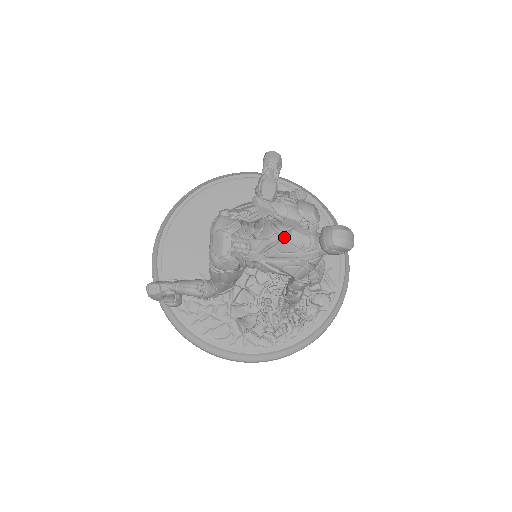
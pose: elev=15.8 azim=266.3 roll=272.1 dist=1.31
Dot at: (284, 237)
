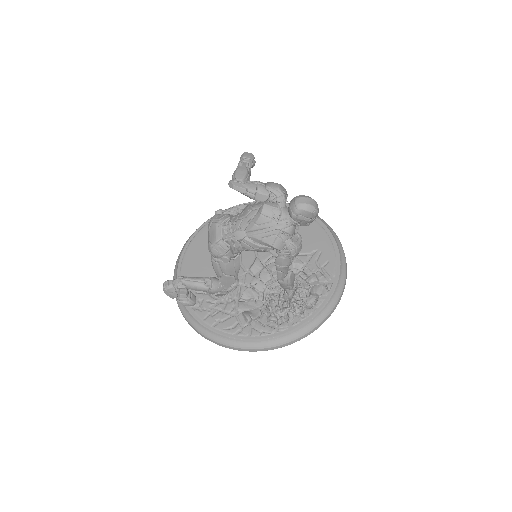
Dot at: (258, 211)
